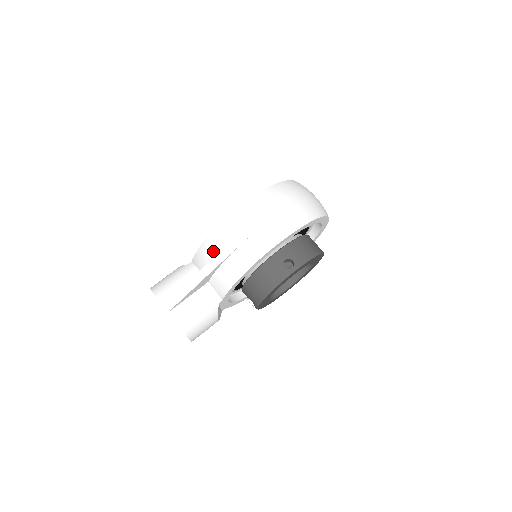
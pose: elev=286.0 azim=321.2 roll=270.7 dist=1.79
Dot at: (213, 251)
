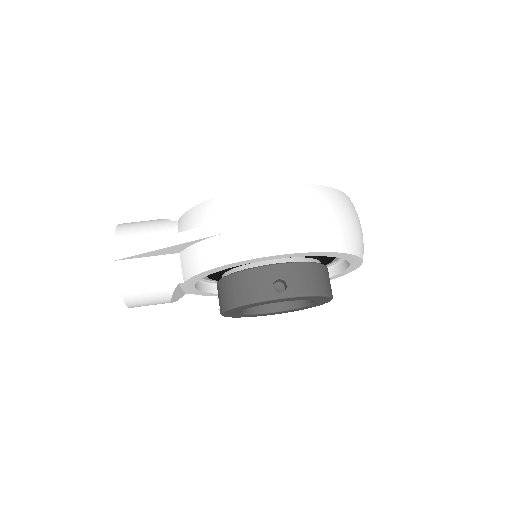
Dot at: (200, 221)
